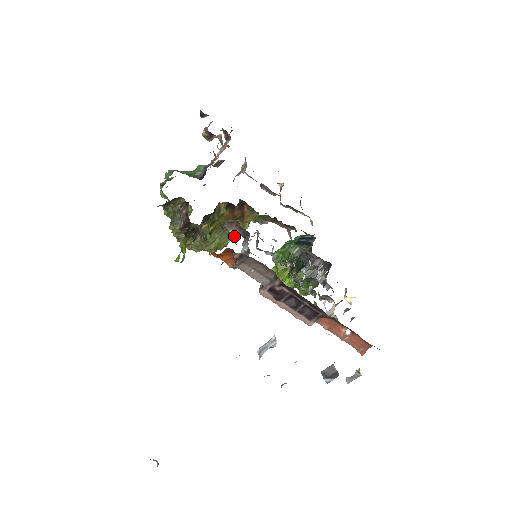
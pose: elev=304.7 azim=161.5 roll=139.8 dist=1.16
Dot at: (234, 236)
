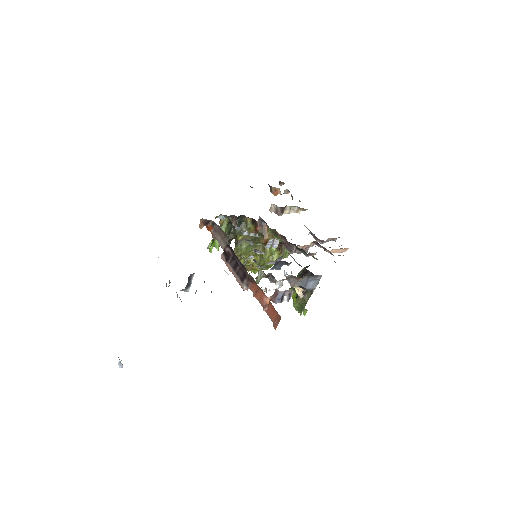
Dot at: (258, 249)
